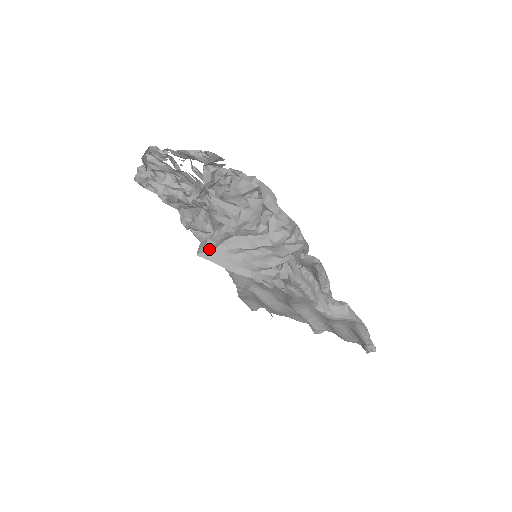
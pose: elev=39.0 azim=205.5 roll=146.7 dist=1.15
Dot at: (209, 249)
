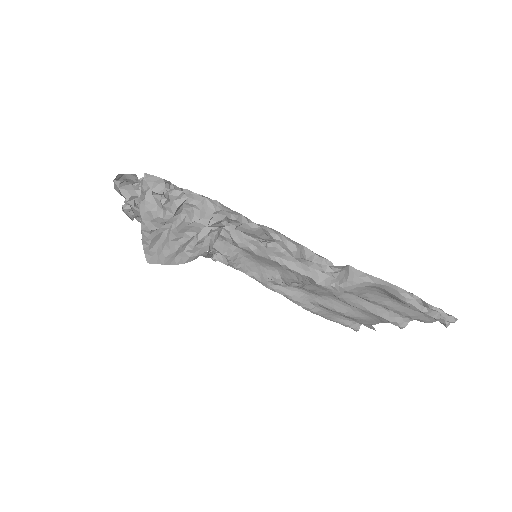
Dot at: (152, 254)
